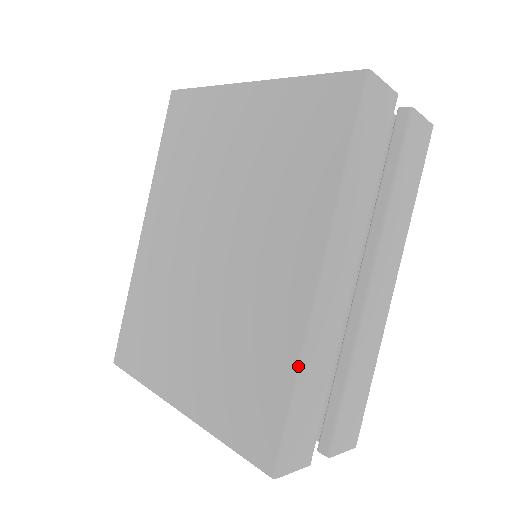
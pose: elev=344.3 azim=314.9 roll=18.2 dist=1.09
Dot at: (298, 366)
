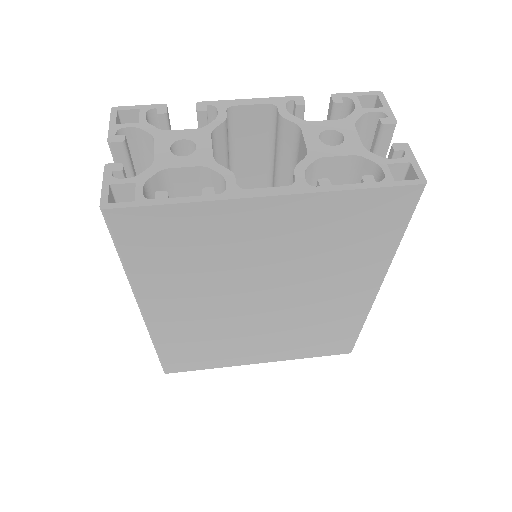
Dot at: occluded
